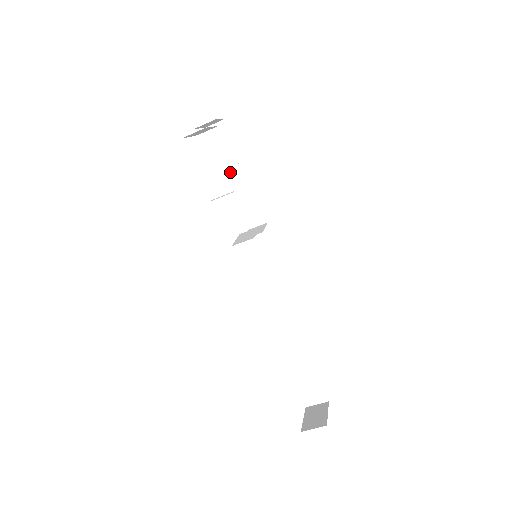
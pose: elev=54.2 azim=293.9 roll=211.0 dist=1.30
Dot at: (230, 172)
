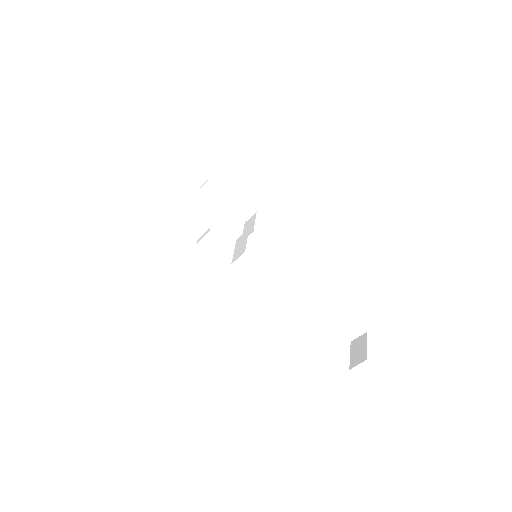
Dot at: (205, 189)
